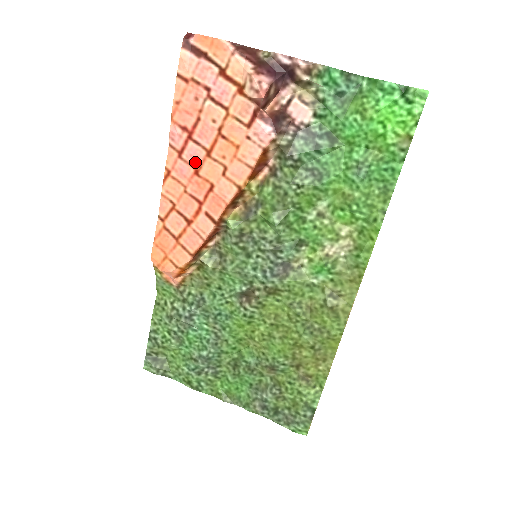
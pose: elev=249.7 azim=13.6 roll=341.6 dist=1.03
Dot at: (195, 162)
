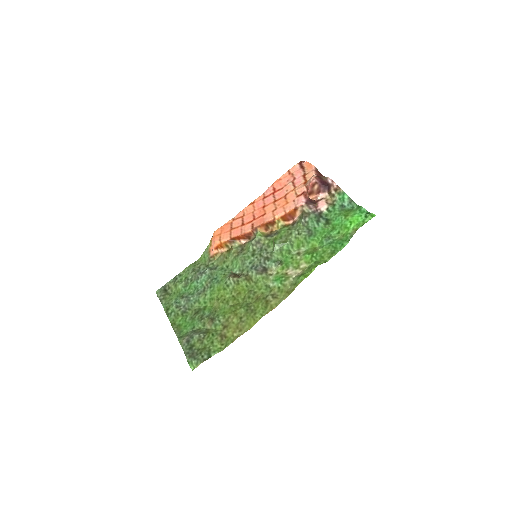
Dot at: (267, 203)
